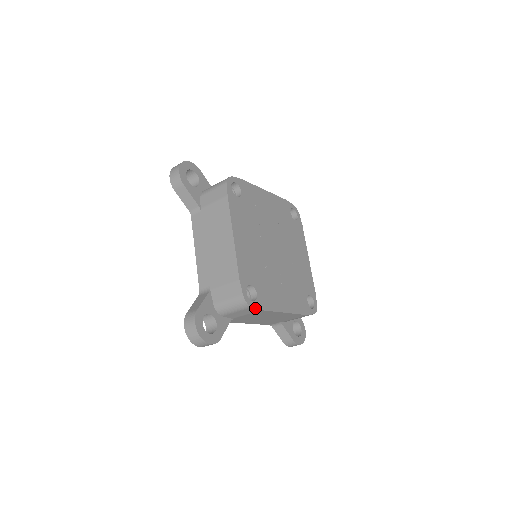
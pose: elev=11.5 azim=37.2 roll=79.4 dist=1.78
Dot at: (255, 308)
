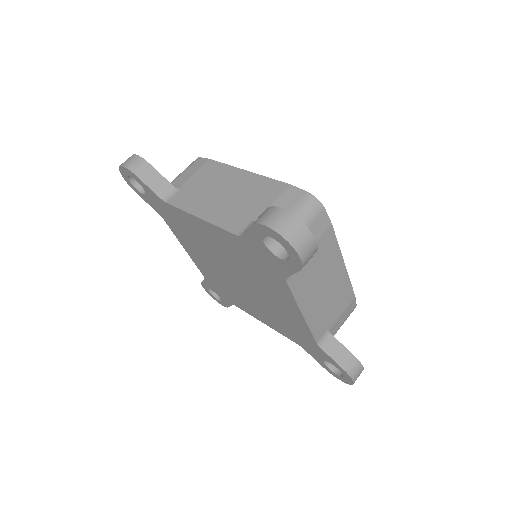
Dot at: (327, 214)
